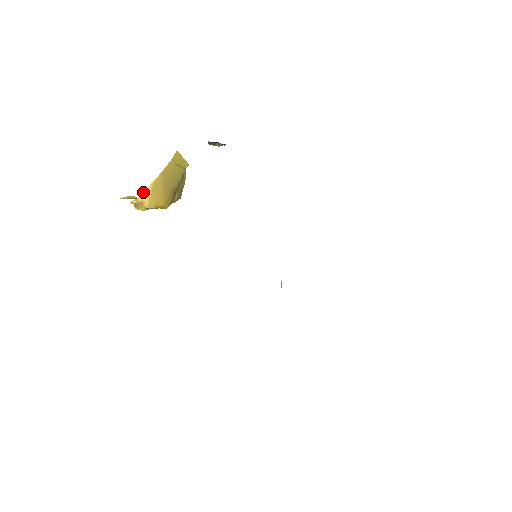
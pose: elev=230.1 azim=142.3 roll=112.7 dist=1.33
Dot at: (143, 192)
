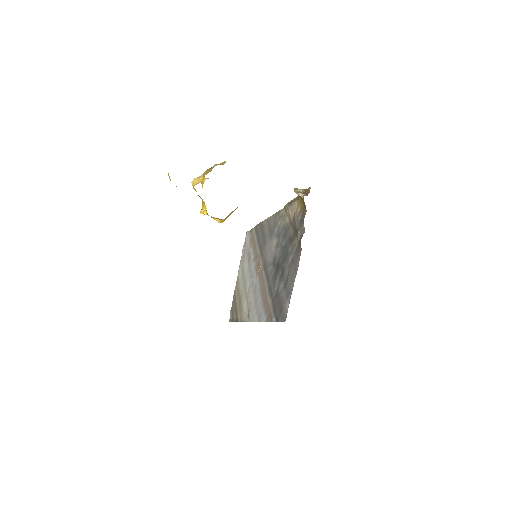
Dot at: occluded
